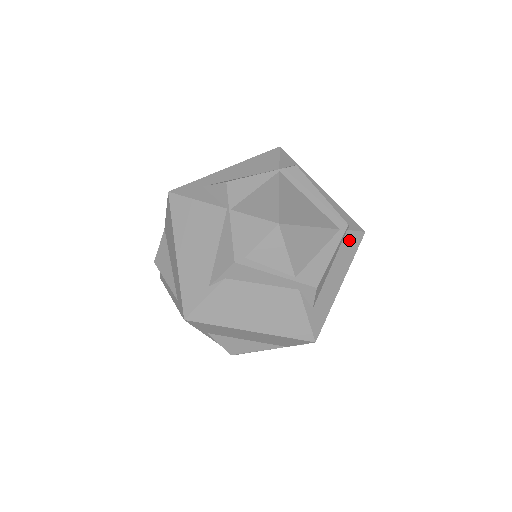
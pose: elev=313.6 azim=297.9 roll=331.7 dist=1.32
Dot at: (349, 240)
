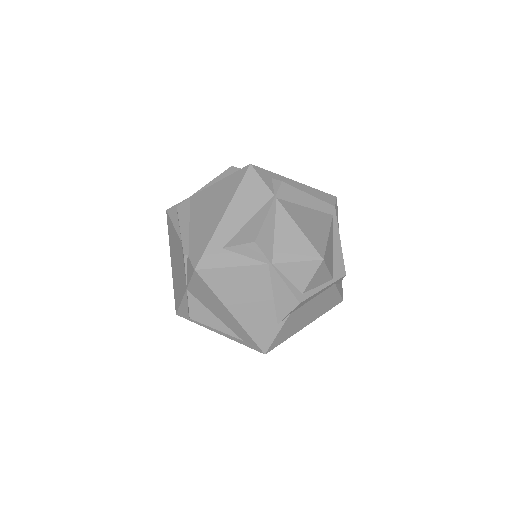
Dot at: occluded
